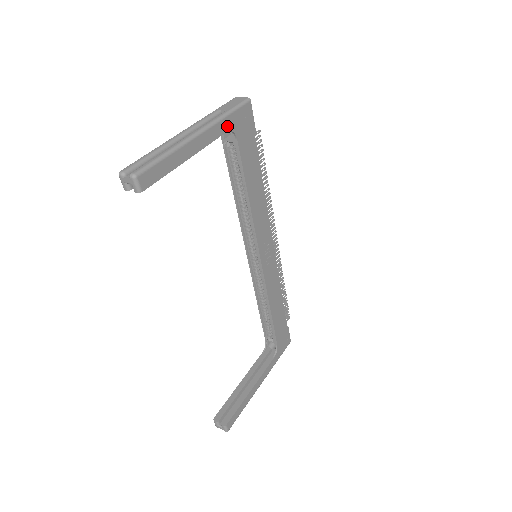
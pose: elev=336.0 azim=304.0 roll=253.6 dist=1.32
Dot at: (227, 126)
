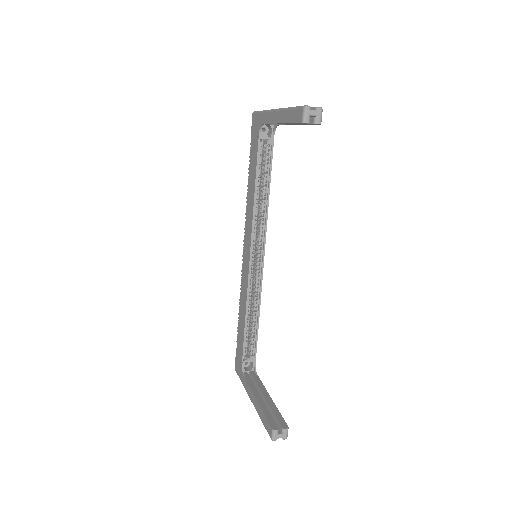
Dot at: occluded
